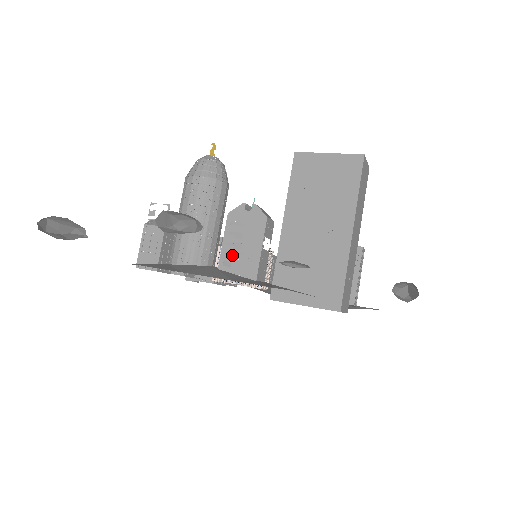
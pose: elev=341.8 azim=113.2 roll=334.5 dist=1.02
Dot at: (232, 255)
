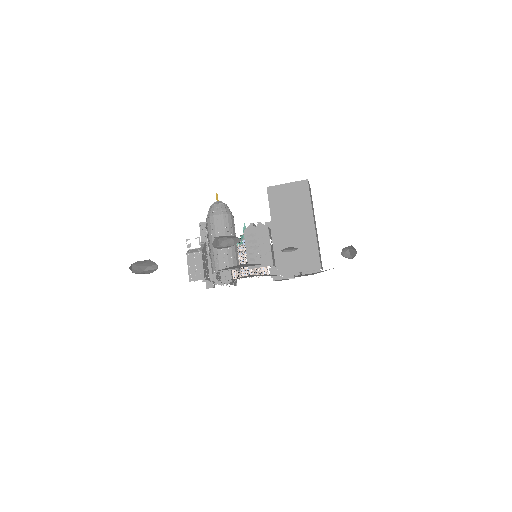
Dot at: (254, 254)
